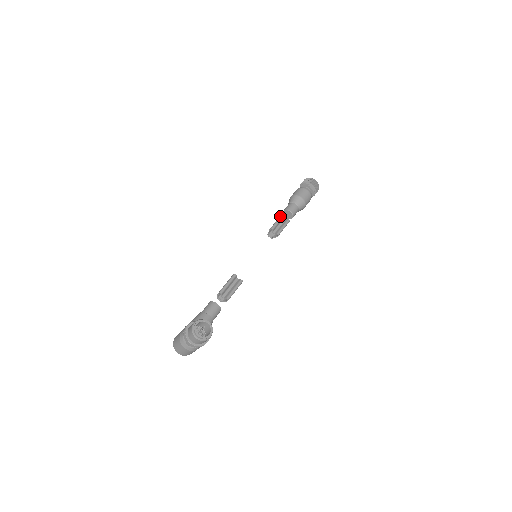
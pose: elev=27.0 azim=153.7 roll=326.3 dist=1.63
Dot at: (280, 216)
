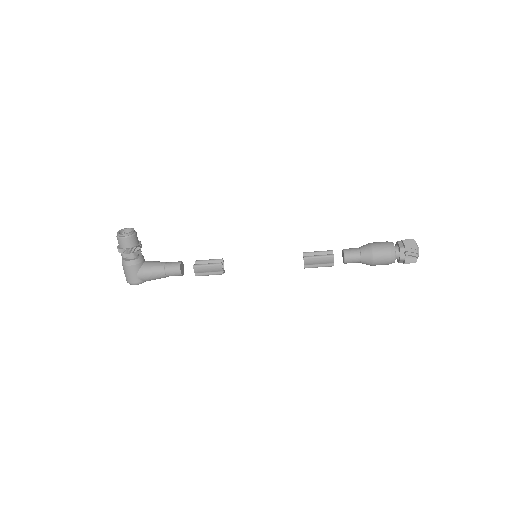
Dot at: (327, 250)
